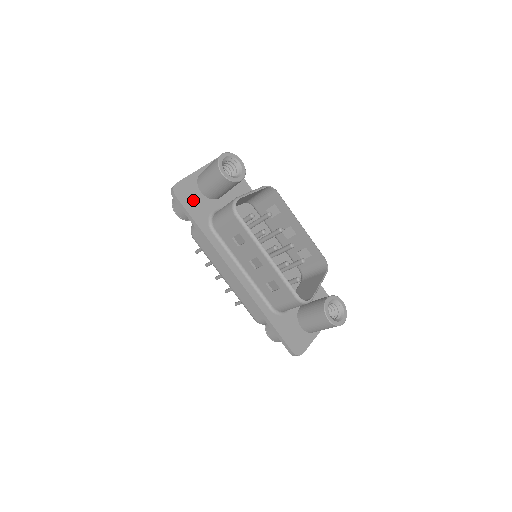
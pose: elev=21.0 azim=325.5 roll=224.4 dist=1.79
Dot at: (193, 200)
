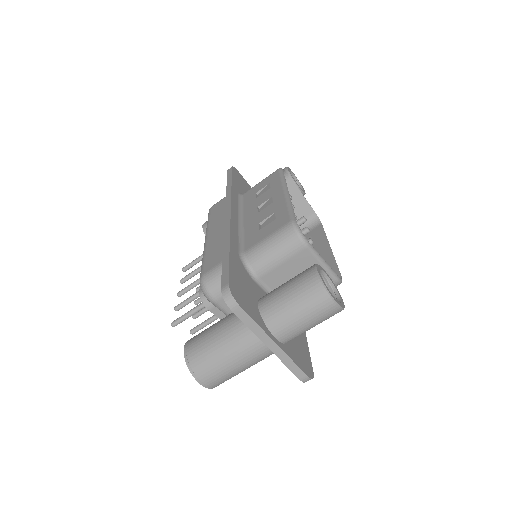
Dot at: (241, 183)
